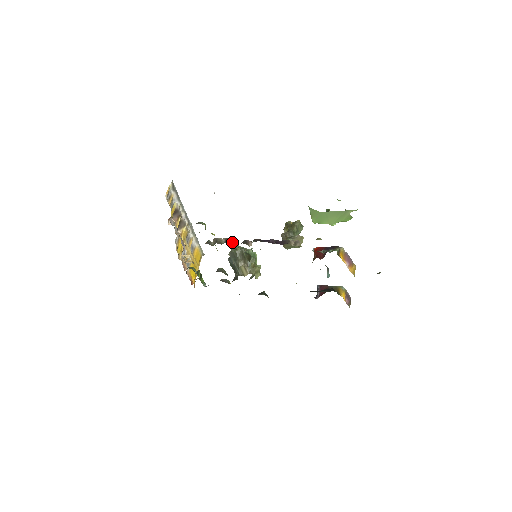
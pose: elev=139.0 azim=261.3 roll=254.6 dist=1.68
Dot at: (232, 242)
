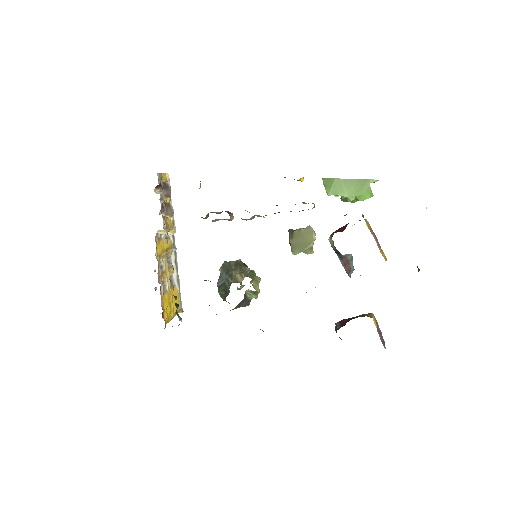
Dot at: (229, 213)
